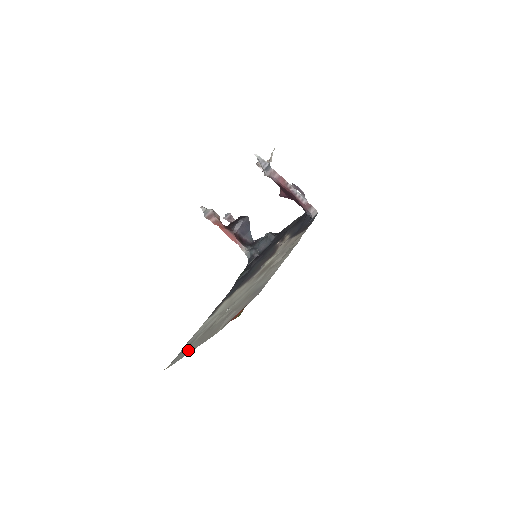
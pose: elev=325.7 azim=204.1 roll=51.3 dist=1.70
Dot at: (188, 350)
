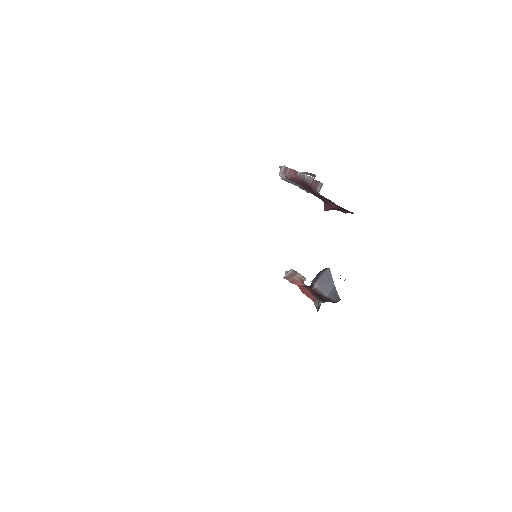
Dot at: occluded
